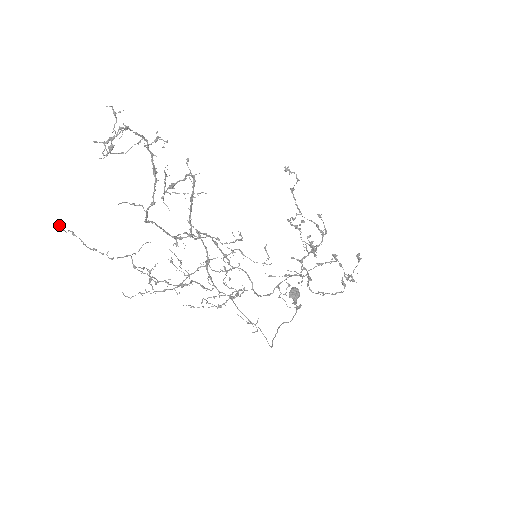
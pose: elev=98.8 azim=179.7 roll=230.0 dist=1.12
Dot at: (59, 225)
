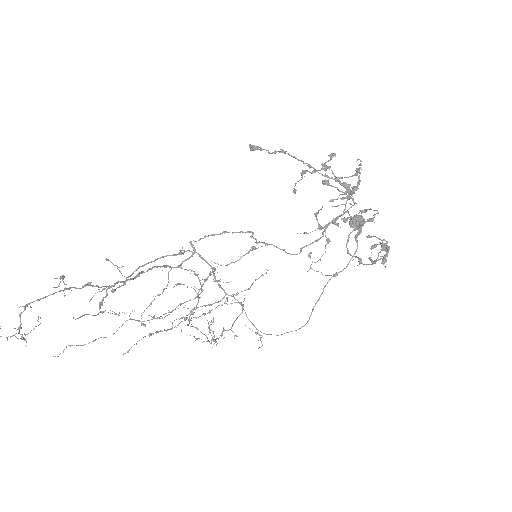
Dot at: (53, 356)
